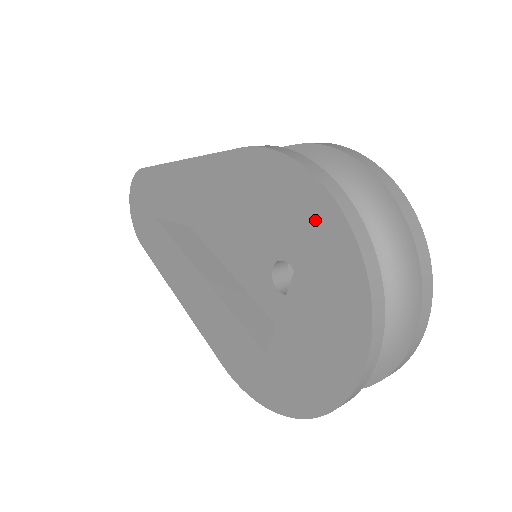
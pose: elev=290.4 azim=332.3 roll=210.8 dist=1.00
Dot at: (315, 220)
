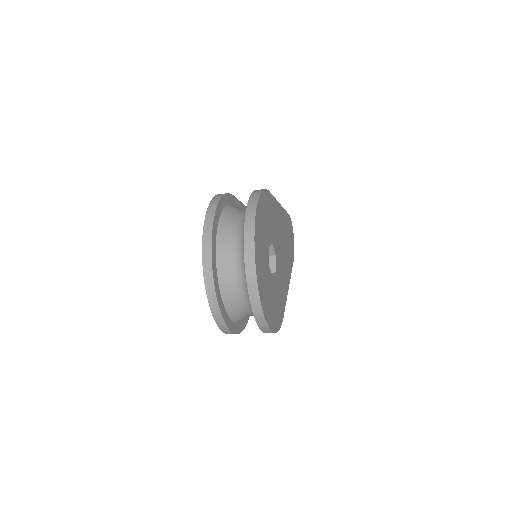
Dot at: occluded
